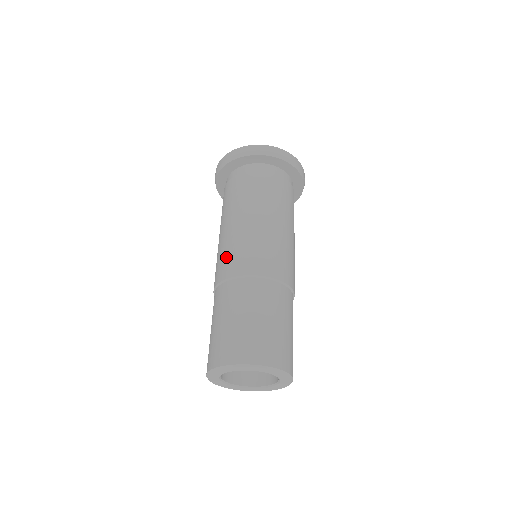
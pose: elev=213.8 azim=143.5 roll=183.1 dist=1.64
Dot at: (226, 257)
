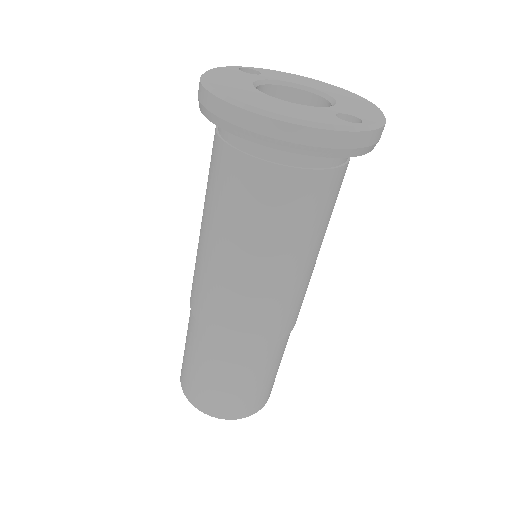
Dot at: (199, 291)
